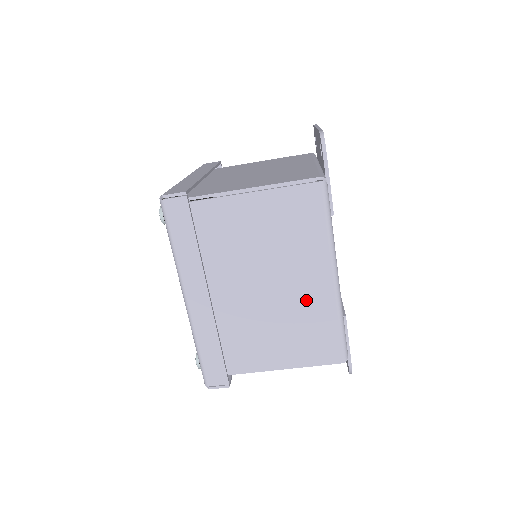
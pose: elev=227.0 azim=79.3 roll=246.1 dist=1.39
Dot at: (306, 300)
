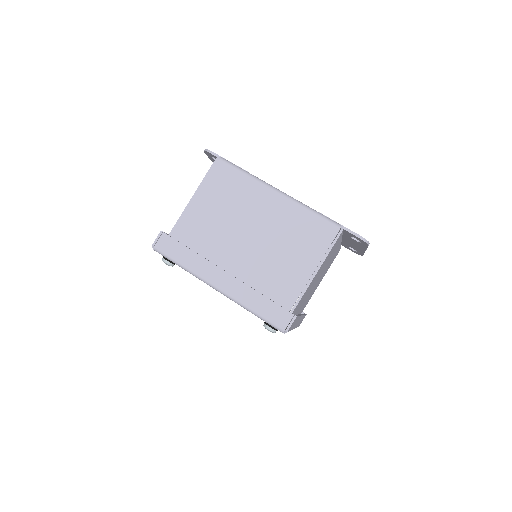
Dot at: (278, 219)
